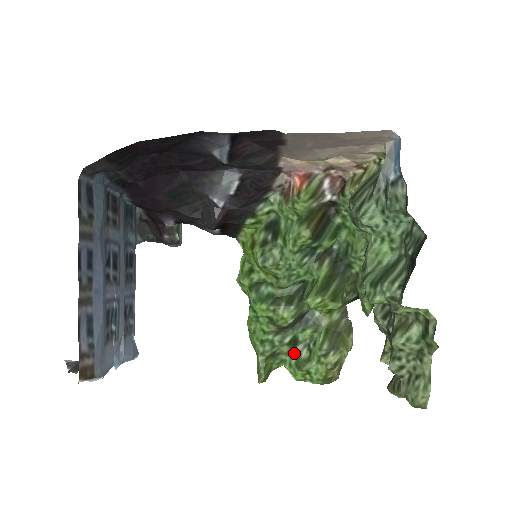
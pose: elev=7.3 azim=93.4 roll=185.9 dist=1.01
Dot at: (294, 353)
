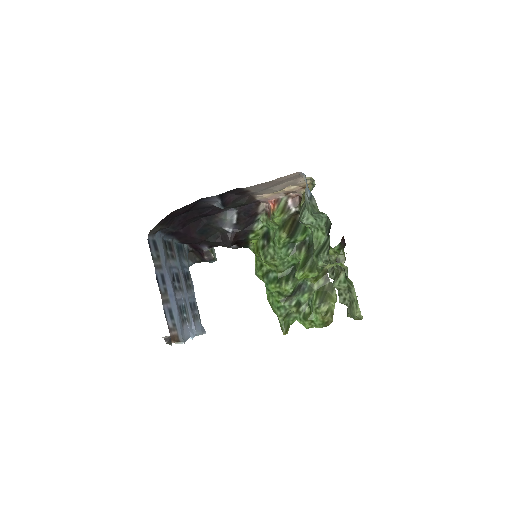
Dot at: (300, 311)
